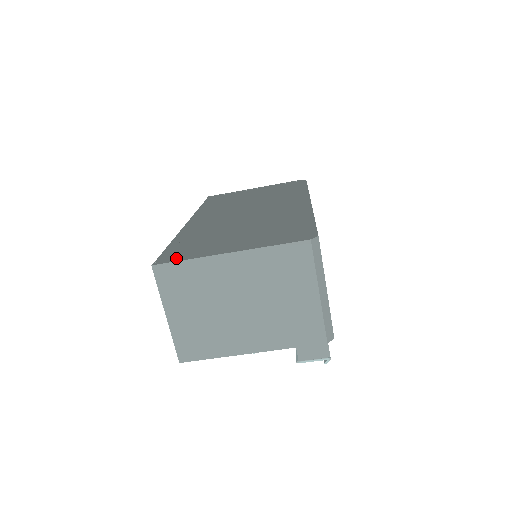
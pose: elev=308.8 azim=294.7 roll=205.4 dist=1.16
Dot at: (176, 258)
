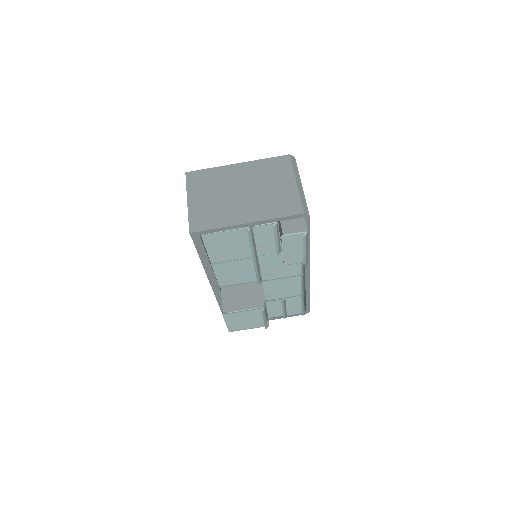
Dot at: occluded
